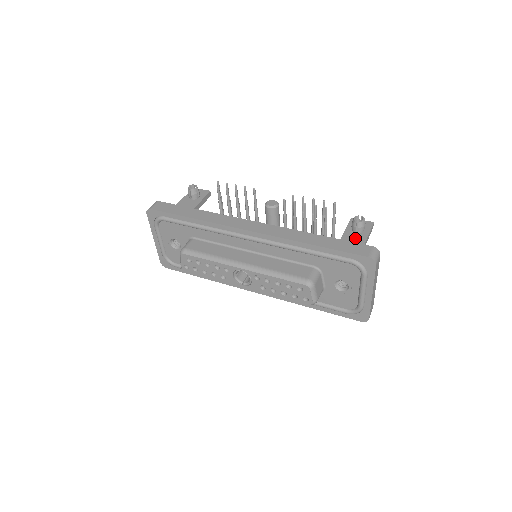
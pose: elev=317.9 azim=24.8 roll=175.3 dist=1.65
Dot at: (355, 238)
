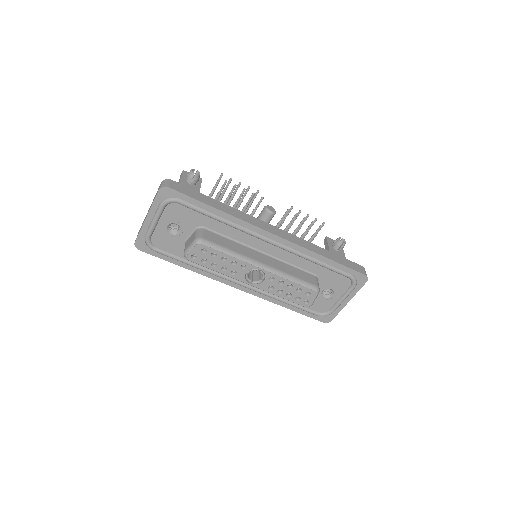
Dot at: (339, 255)
